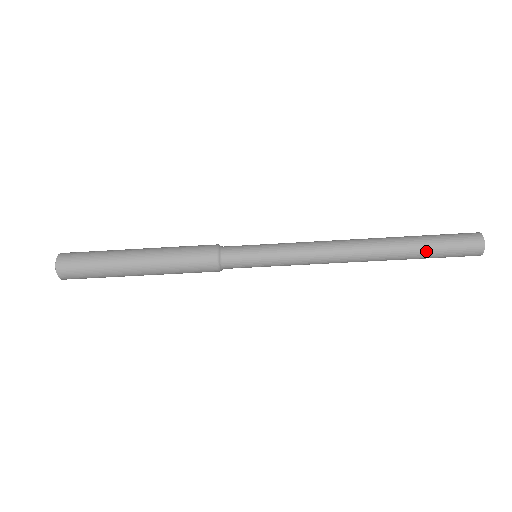
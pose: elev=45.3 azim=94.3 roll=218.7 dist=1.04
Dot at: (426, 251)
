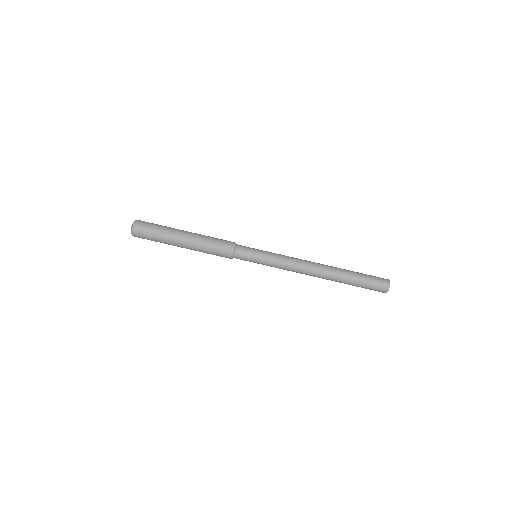
Dot at: (357, 274)
